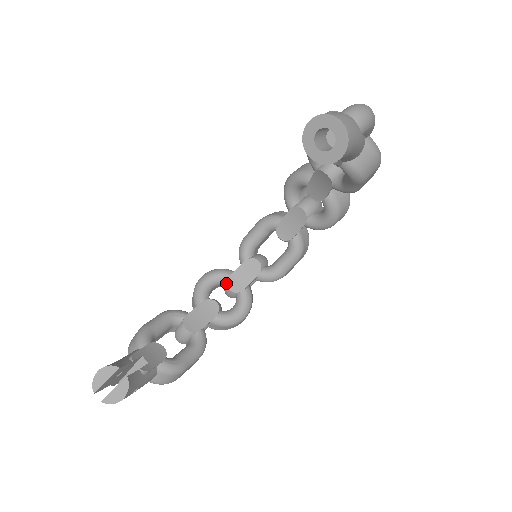
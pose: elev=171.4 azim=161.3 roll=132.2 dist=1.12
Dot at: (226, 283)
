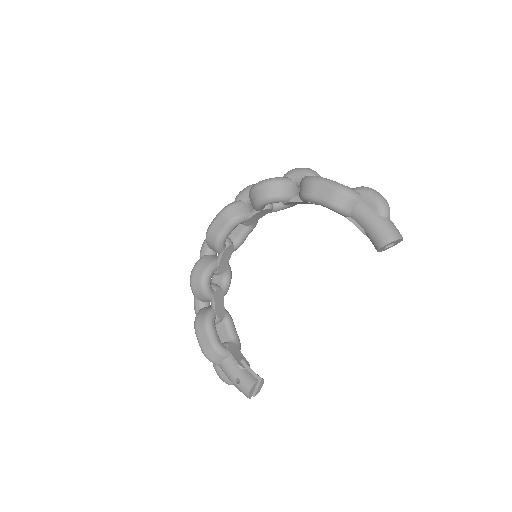
Dot at: (217, 272)
